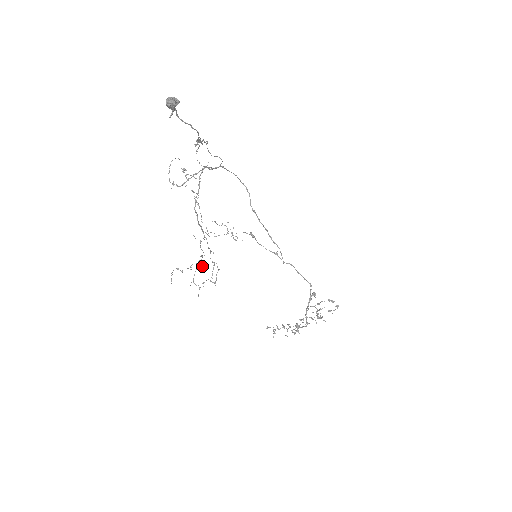
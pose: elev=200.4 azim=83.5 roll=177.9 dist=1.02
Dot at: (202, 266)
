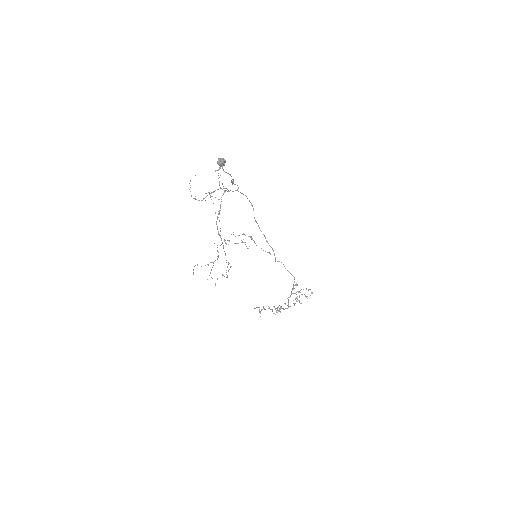
Dot at: occluded
